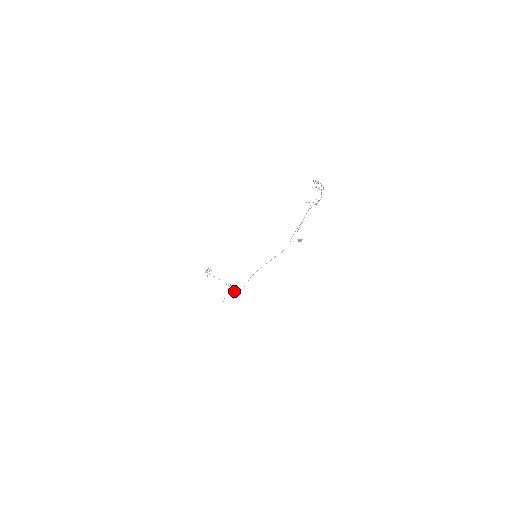
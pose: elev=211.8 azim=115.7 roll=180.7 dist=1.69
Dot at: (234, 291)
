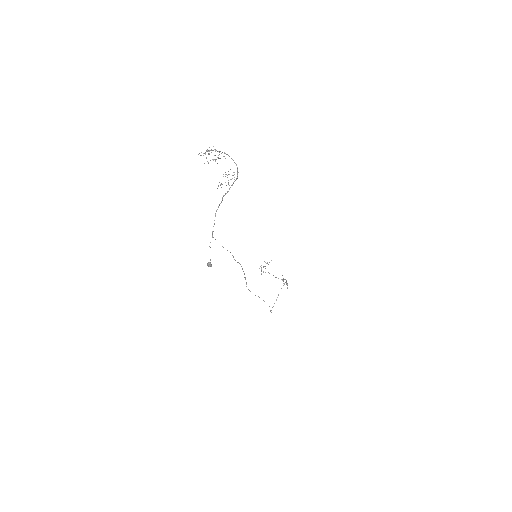
Dot at: (287, 288)
